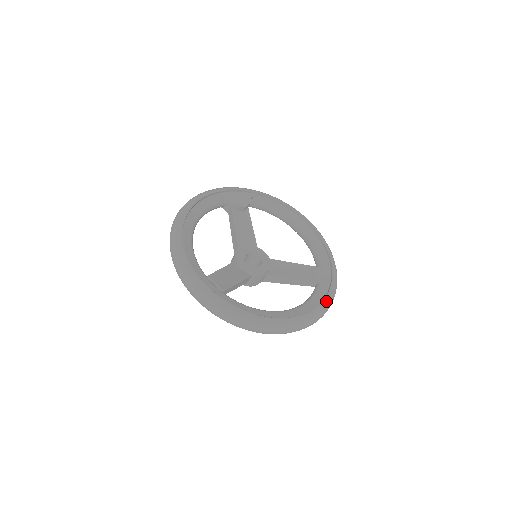
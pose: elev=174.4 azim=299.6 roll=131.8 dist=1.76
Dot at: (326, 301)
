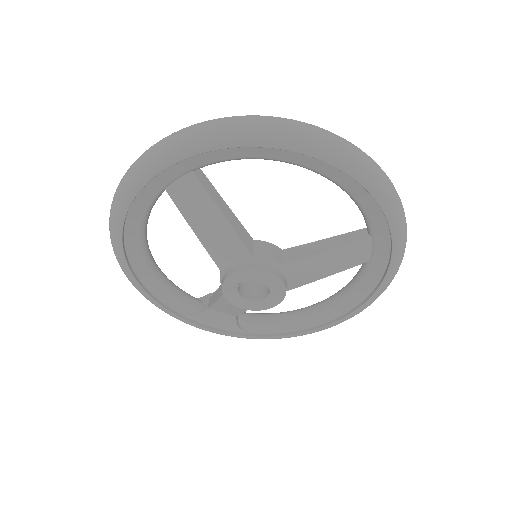
Dot at: occluded
